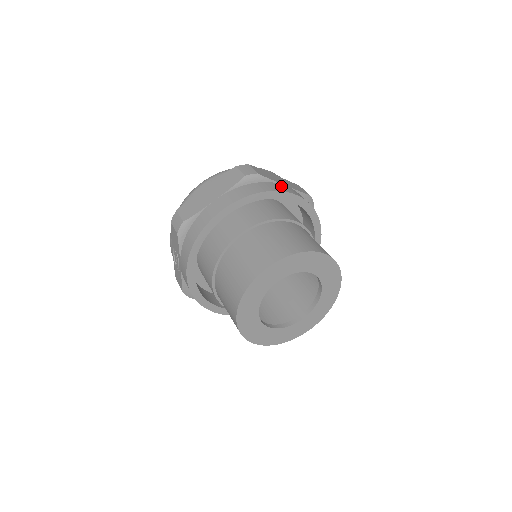
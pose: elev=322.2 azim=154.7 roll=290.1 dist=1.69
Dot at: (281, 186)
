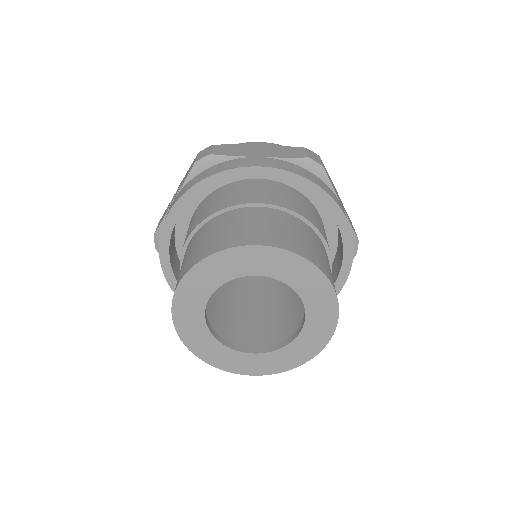
Dot at: (337, 199)
